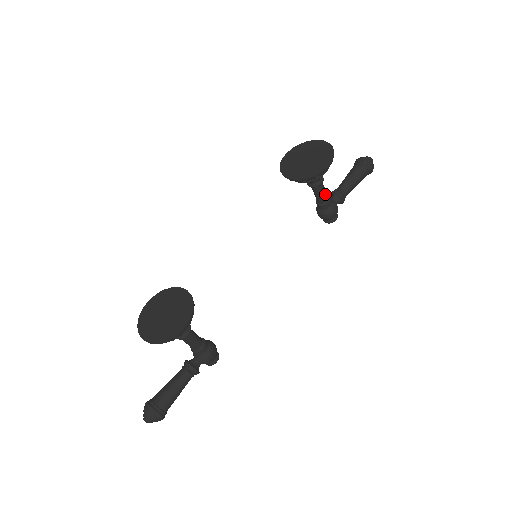
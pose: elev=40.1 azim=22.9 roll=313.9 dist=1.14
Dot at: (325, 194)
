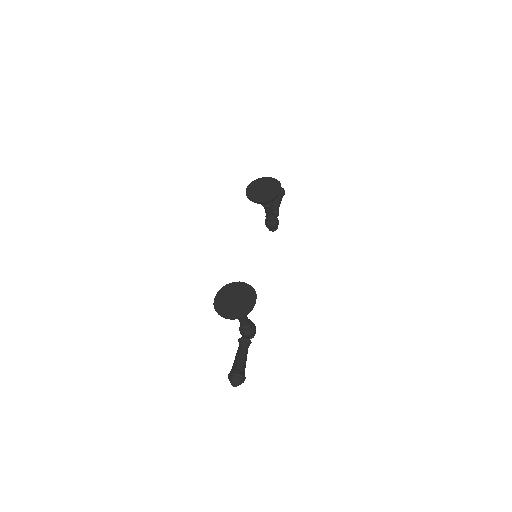
Dot at: occluded
